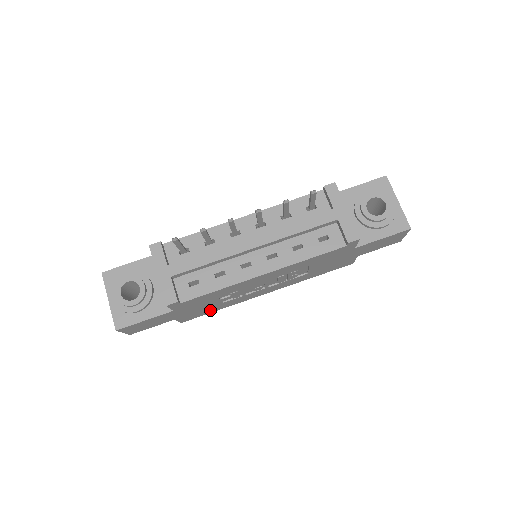
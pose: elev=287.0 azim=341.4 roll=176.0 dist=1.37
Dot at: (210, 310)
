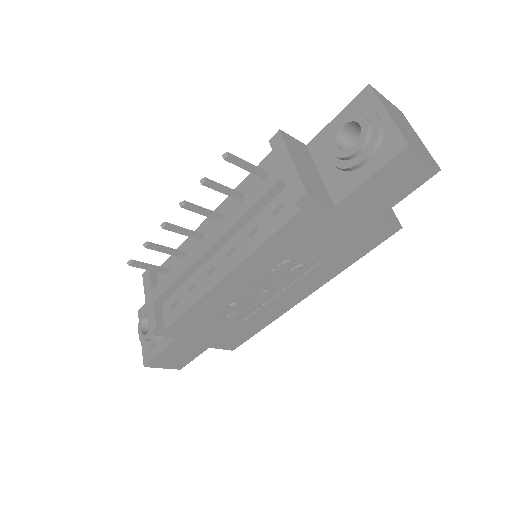
Dot at: (246, 331)
